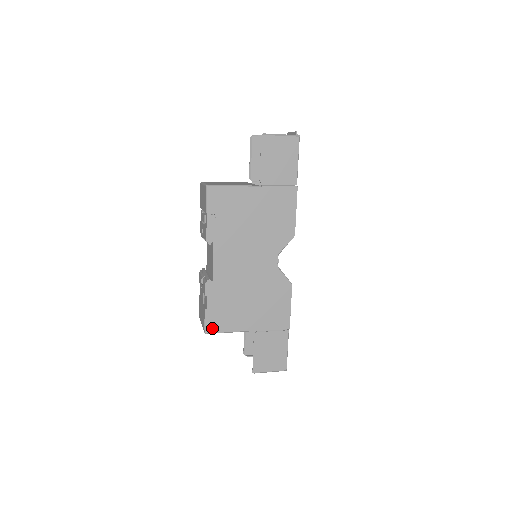
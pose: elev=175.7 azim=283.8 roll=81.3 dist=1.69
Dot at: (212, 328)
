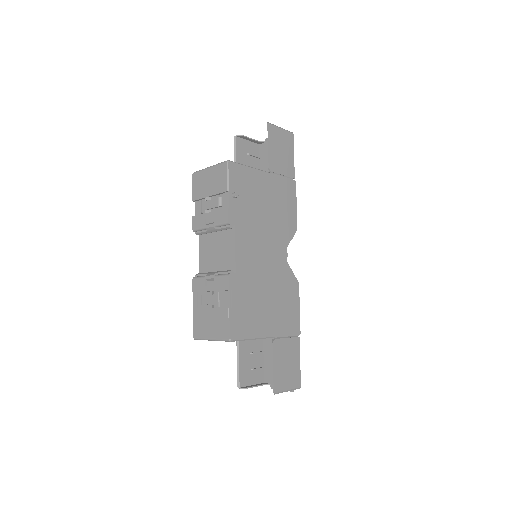
Dot at: (236, 333)
